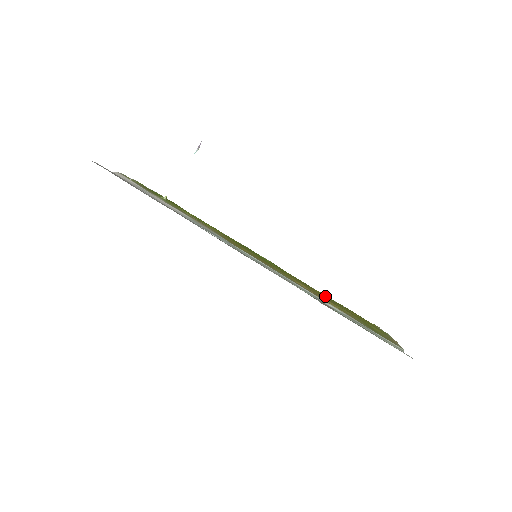
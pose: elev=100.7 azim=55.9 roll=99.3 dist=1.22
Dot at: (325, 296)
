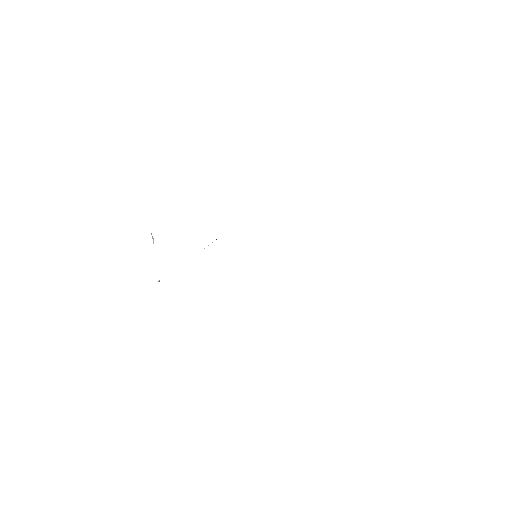
Dot at: occluded
